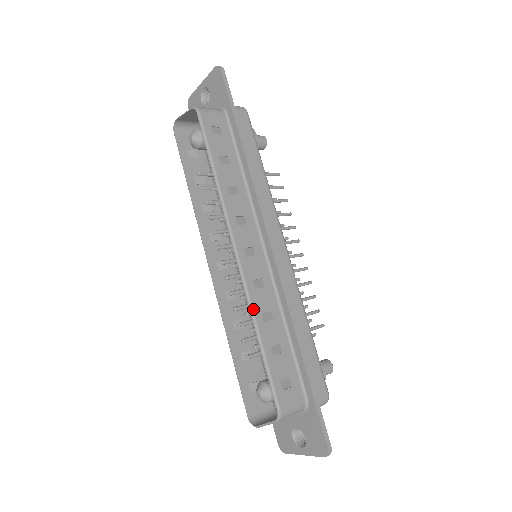
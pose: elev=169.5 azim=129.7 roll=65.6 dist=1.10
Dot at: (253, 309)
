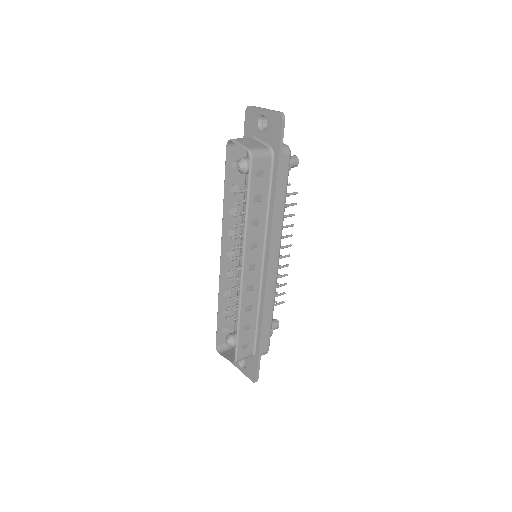
Dot at: (241, 305)
